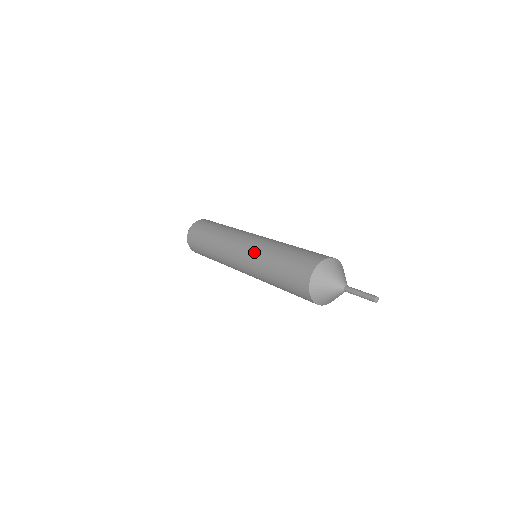
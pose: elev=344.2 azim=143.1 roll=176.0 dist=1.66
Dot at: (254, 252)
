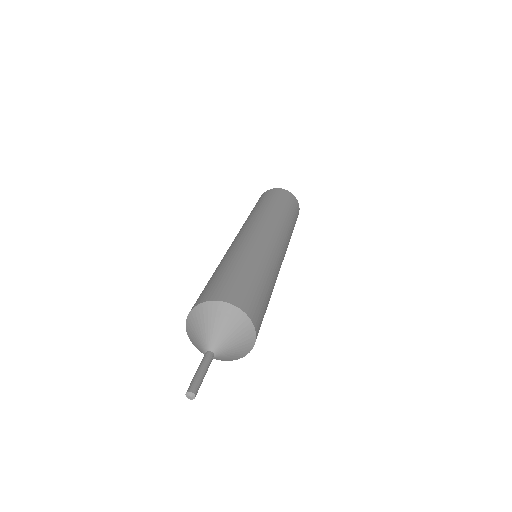
Dot at: (237, 243)
